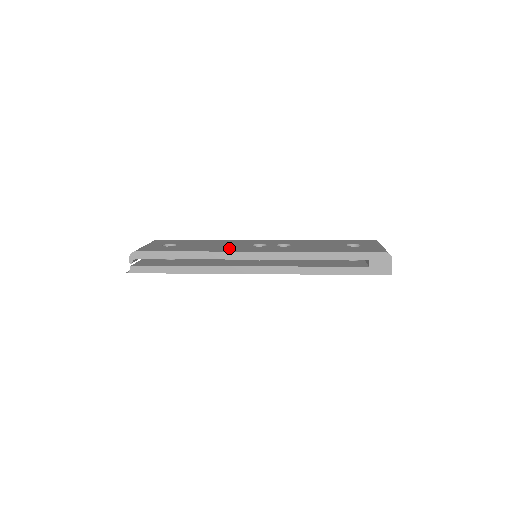
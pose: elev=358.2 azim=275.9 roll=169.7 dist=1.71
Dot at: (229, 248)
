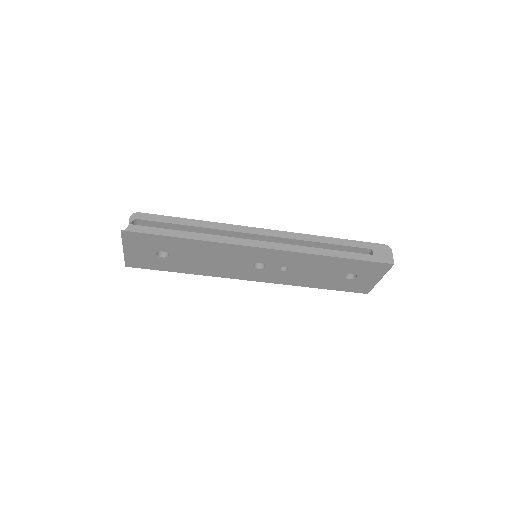
Dot at: occluded
